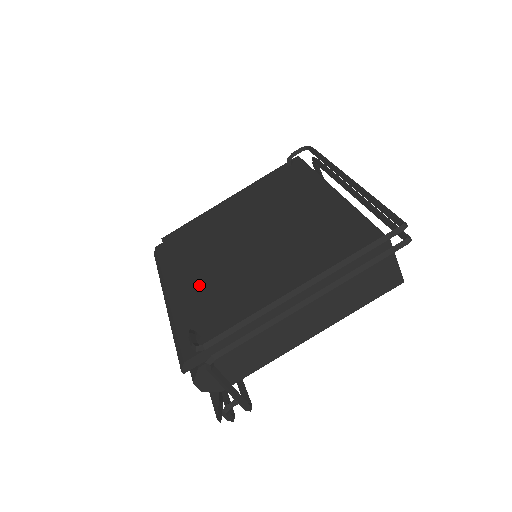
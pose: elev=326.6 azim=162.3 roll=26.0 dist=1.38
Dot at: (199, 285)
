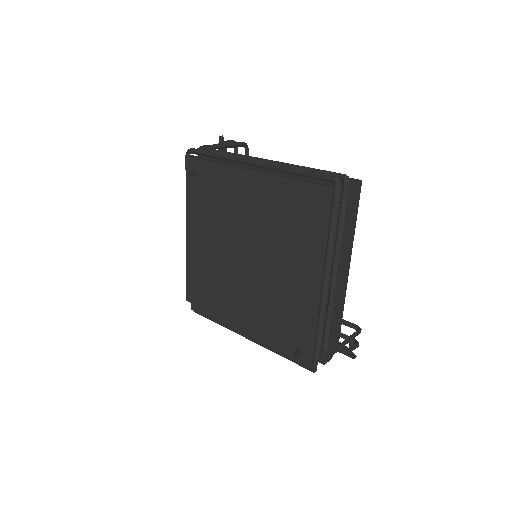
Dot at: (255, 316)
